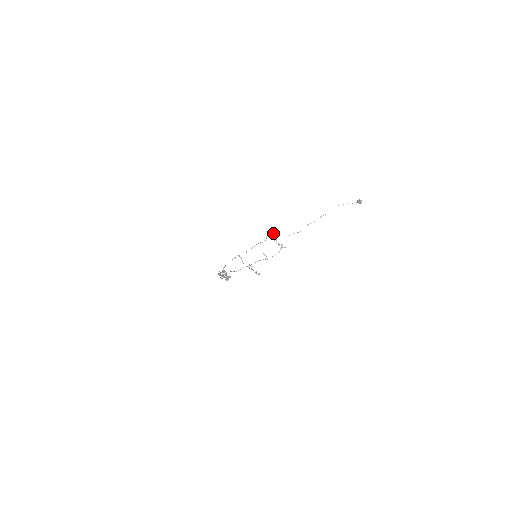
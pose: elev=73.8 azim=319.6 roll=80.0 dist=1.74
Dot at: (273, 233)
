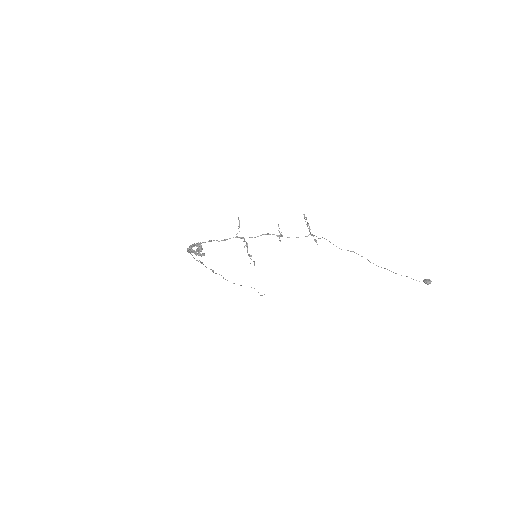
Dot at: (306, 218)
